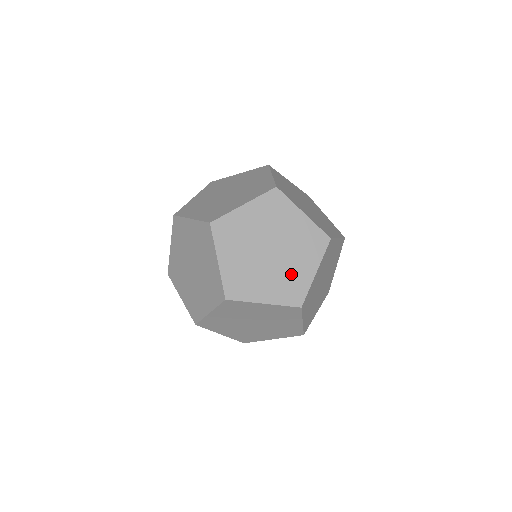
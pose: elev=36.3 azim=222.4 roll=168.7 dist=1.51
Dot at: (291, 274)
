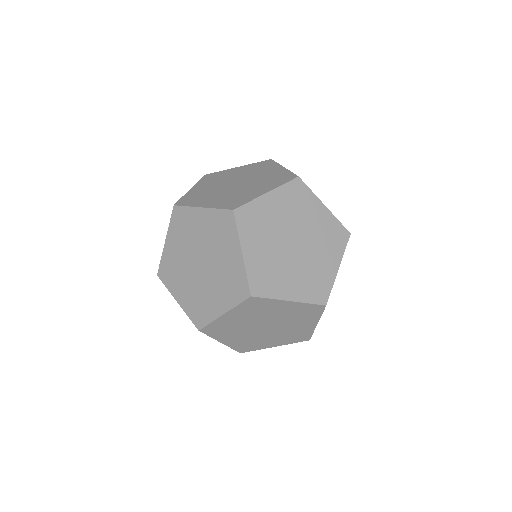
Dot at: (225, 271)
